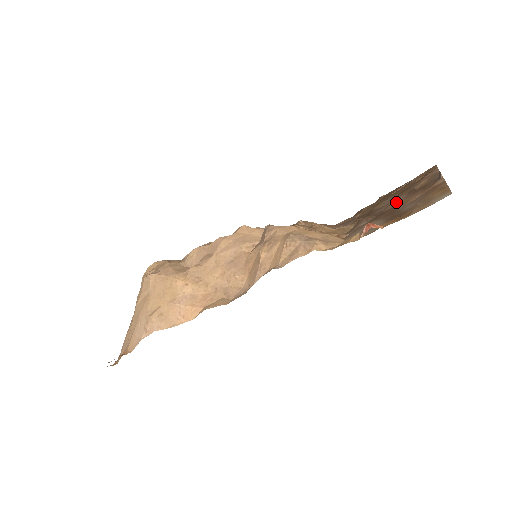
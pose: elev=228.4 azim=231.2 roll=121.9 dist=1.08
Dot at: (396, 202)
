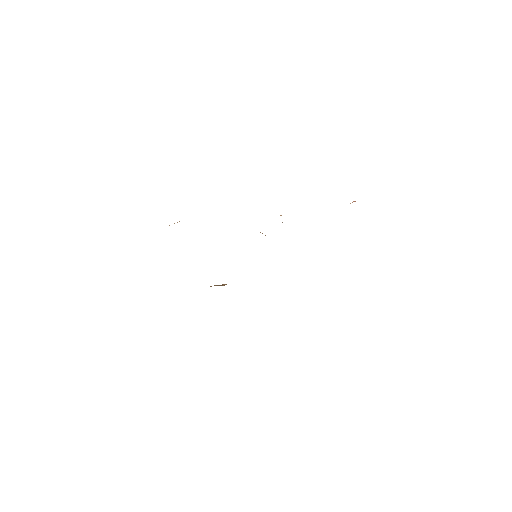
Dot at: occluded
